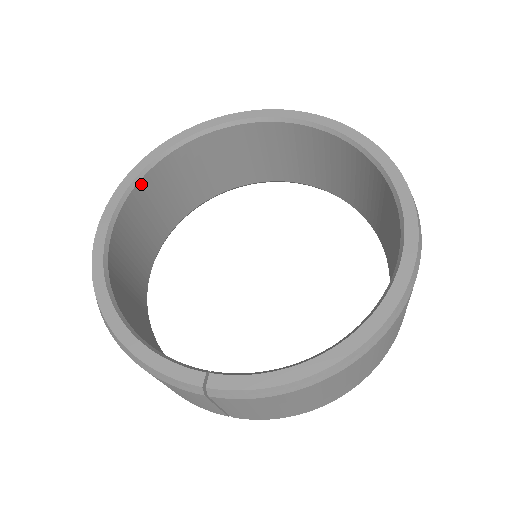
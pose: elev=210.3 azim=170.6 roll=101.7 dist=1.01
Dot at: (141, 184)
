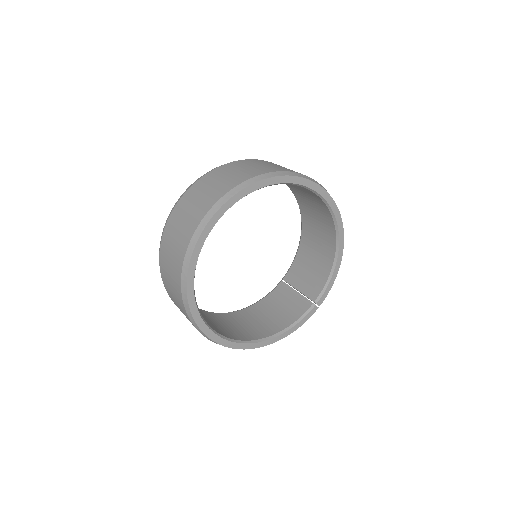
Dot at: (202, 317)
